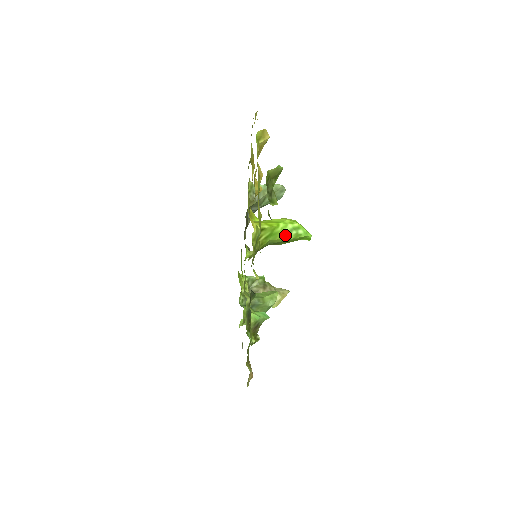
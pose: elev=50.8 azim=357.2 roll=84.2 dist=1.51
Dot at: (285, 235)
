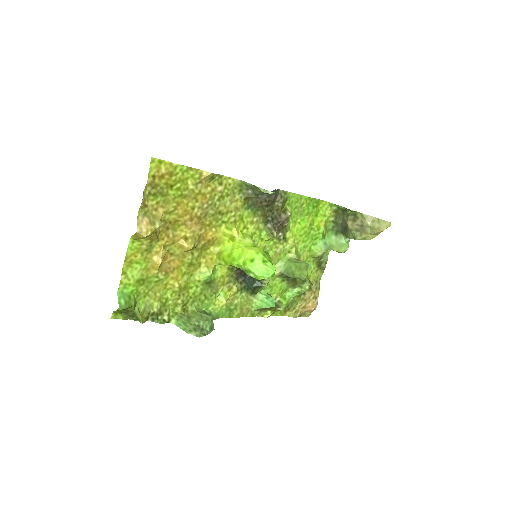
Dot at: occluded
